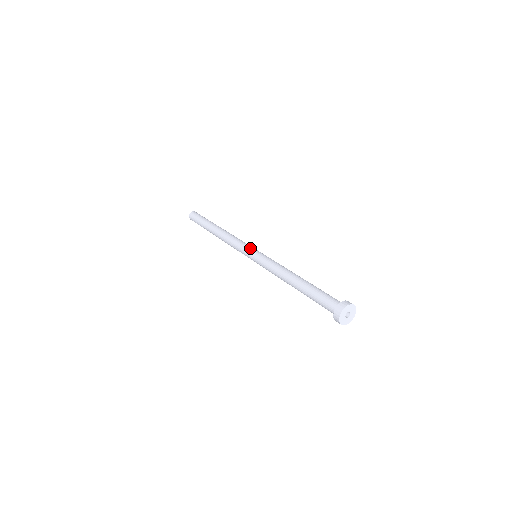
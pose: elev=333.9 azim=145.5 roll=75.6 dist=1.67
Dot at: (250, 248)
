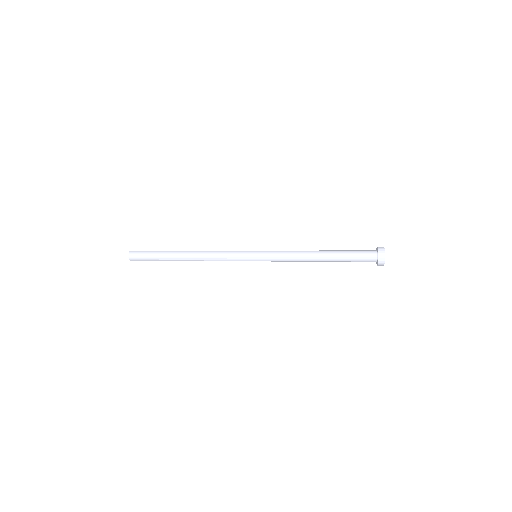
Dot at: (247, 253)
